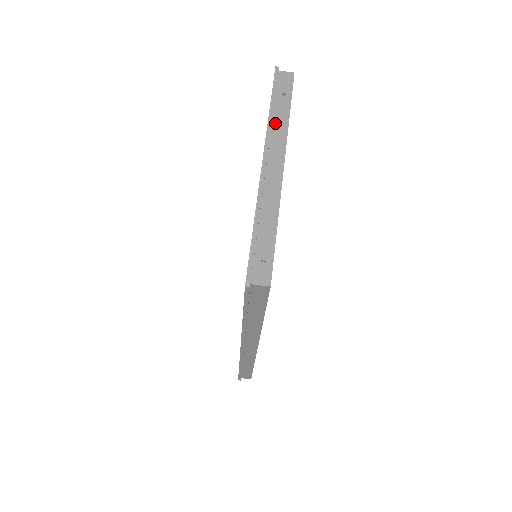
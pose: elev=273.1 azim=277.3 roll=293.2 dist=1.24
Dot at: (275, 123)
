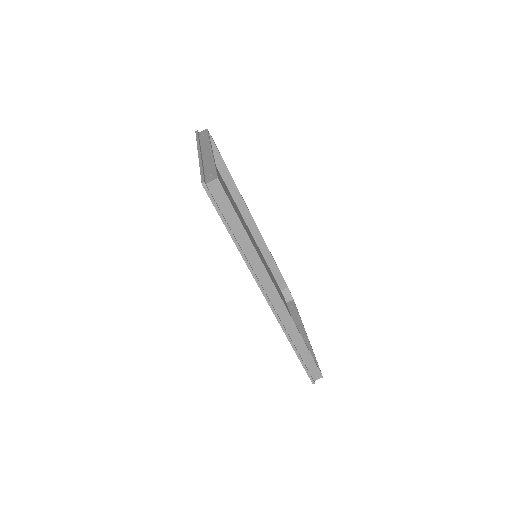
Dot at: (202, 144)
